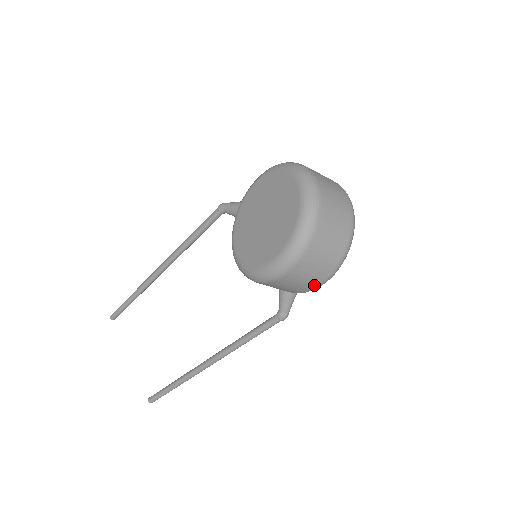
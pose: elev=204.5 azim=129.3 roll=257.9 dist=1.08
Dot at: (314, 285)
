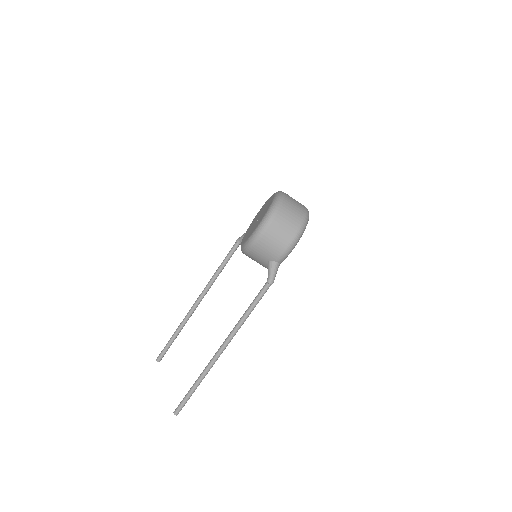
Dot at: (285, 245)
